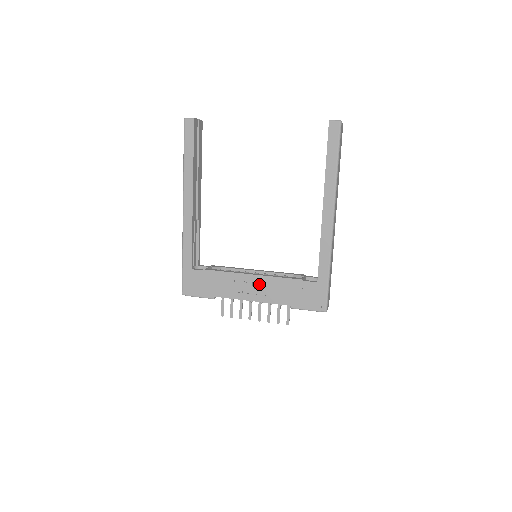
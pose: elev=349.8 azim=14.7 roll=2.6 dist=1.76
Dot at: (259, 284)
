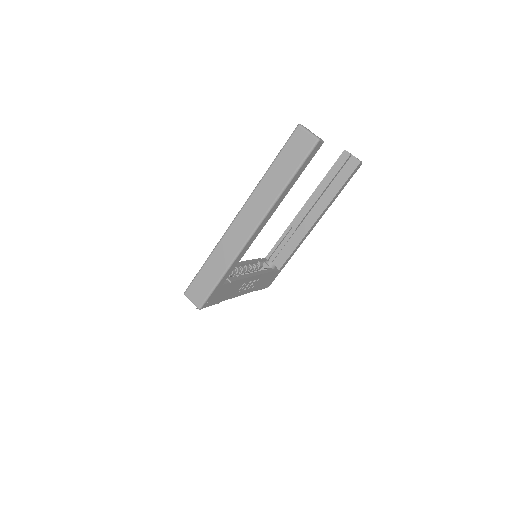
Dot at: (253, 281)
